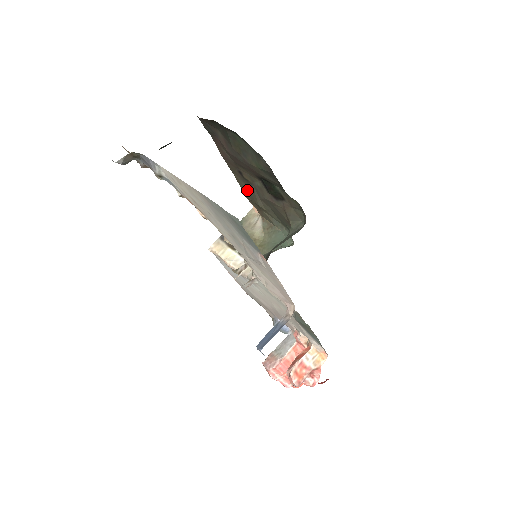
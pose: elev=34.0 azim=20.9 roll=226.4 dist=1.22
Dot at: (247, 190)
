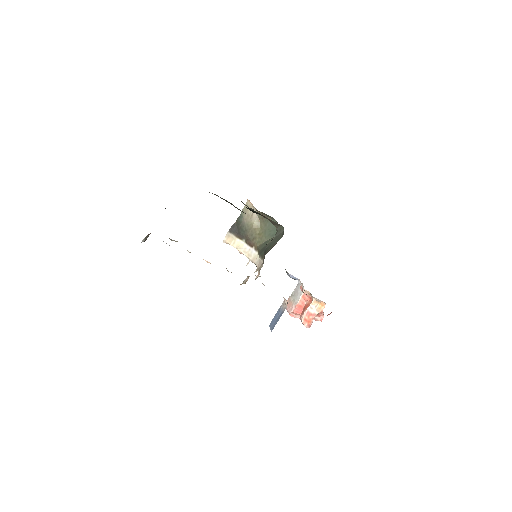
Dot at: occluded
